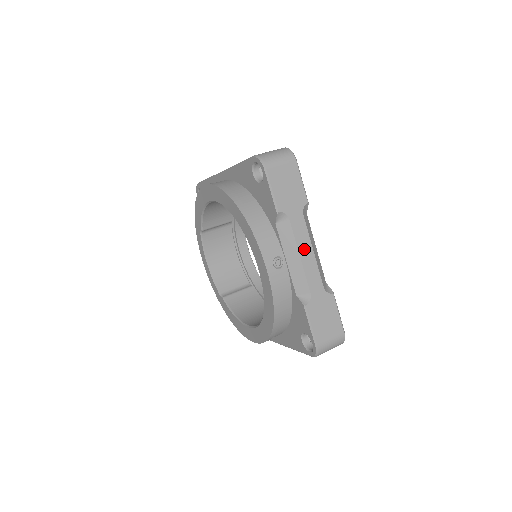
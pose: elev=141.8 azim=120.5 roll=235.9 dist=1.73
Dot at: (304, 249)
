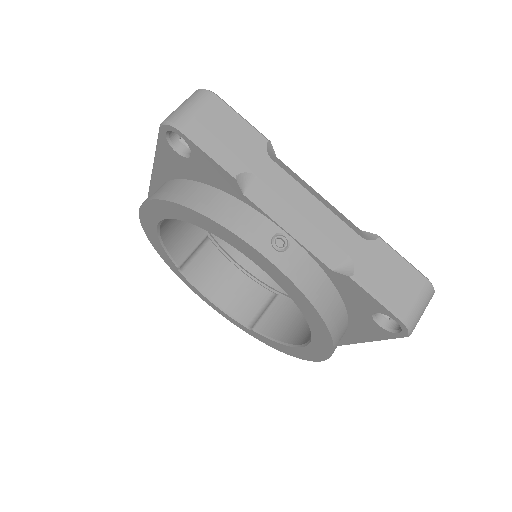
Dot at: (302, 203)
